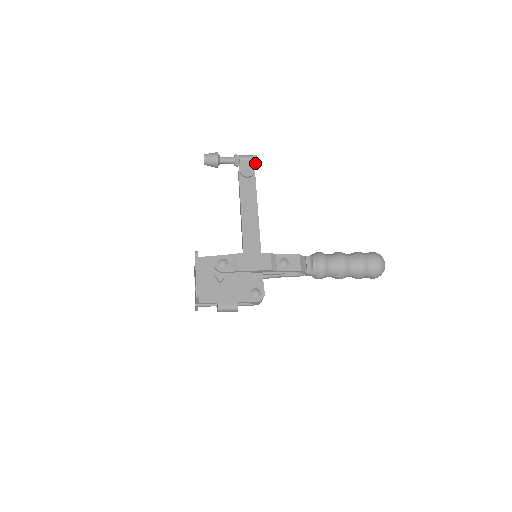
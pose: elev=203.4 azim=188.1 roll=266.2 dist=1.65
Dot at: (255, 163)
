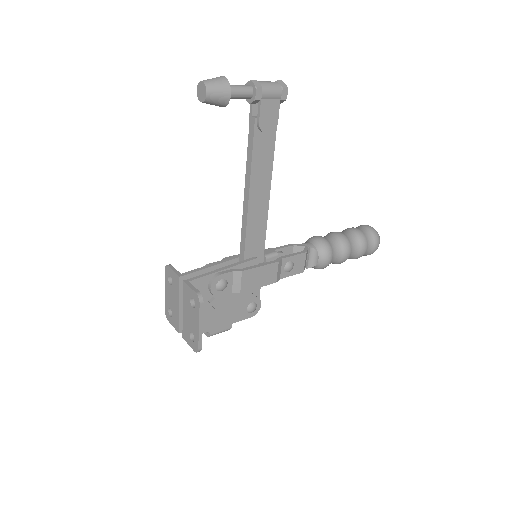
Dot at: (281, 101)
